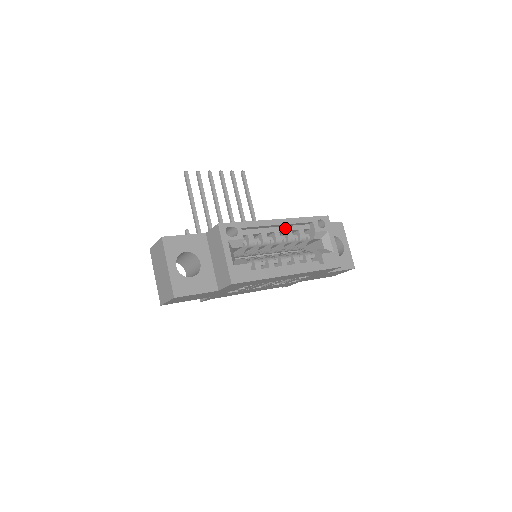
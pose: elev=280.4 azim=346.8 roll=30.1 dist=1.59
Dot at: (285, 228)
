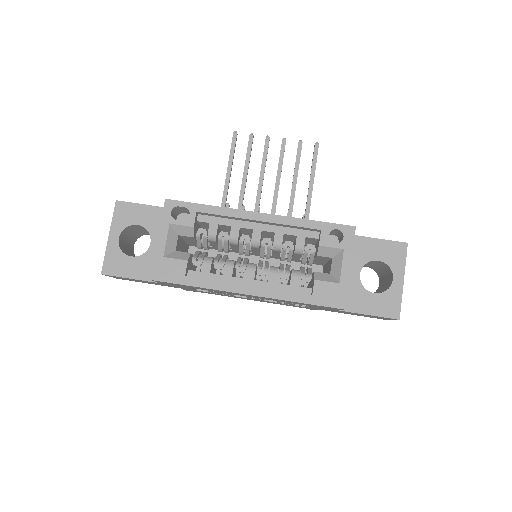
Dot at: (274, 228)
